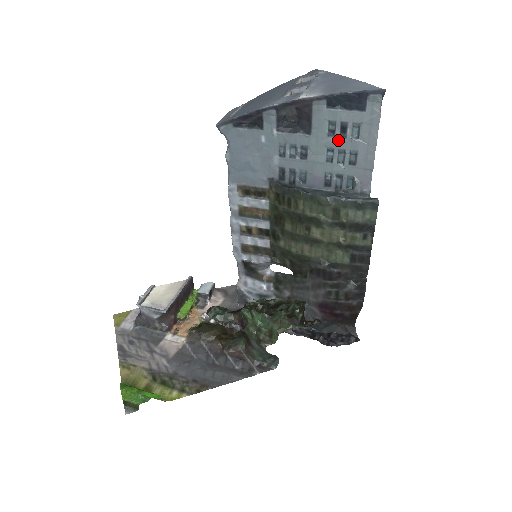
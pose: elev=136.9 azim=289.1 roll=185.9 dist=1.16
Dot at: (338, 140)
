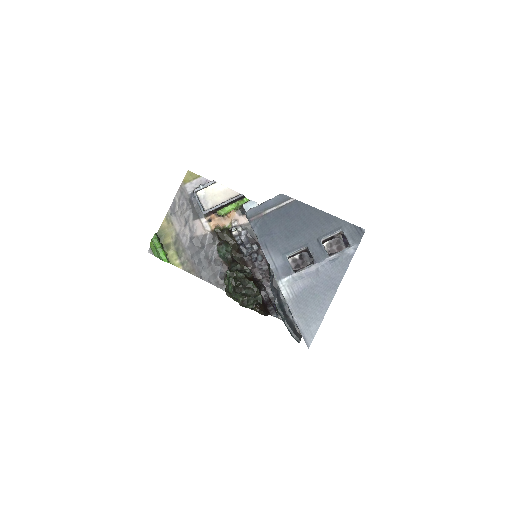
Dot at: occluded
